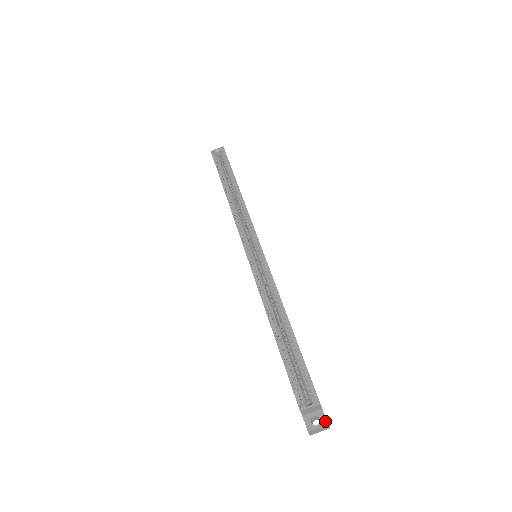
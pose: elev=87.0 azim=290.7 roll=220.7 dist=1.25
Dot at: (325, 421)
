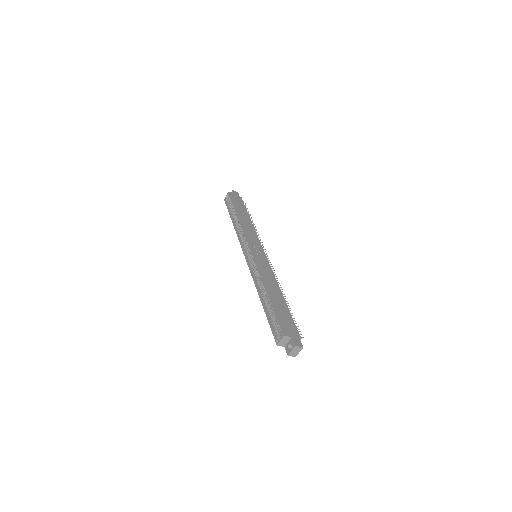
Dot at: (294, 345)
